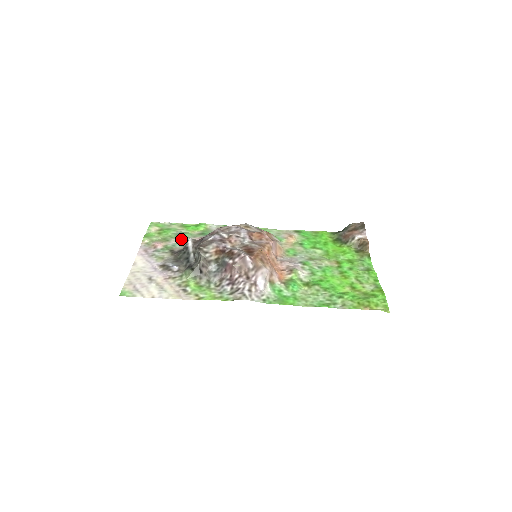
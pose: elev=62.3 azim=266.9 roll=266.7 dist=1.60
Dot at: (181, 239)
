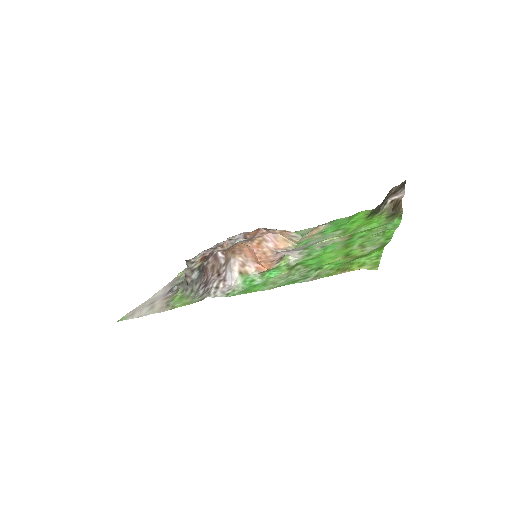
Dot at: occluded
